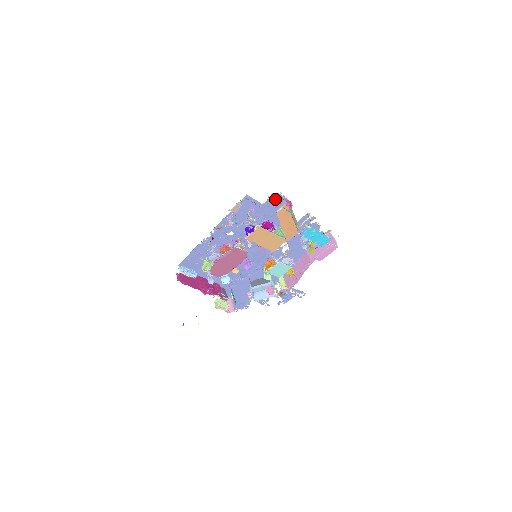
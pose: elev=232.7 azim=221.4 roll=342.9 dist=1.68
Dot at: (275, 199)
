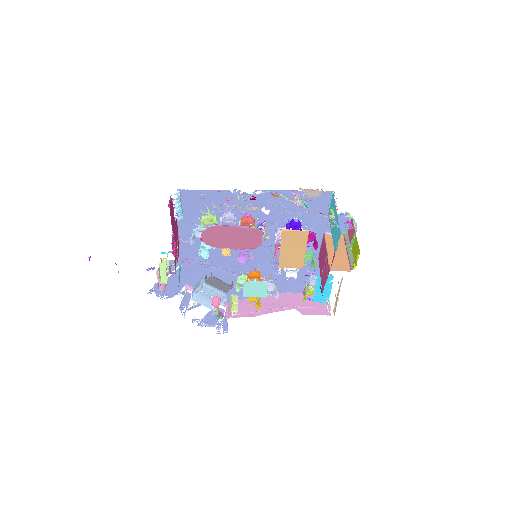
Dot at: (350, 220)
